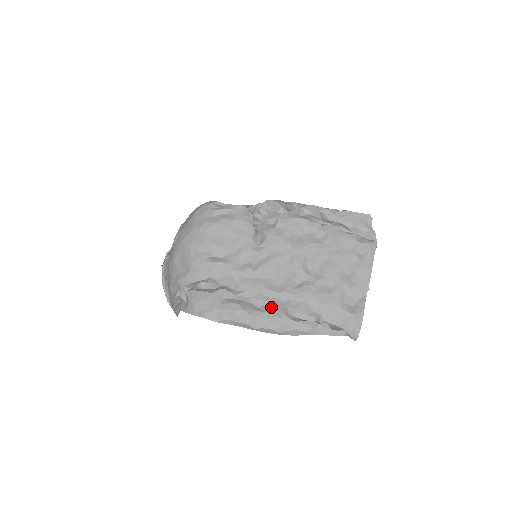
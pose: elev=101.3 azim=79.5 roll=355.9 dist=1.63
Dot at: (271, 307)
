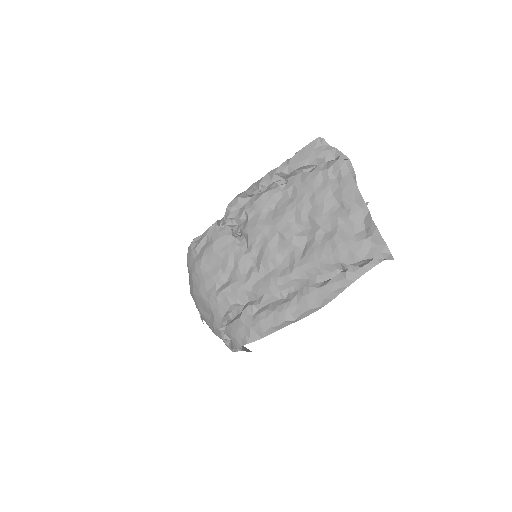
Dot at: (295, 290)
